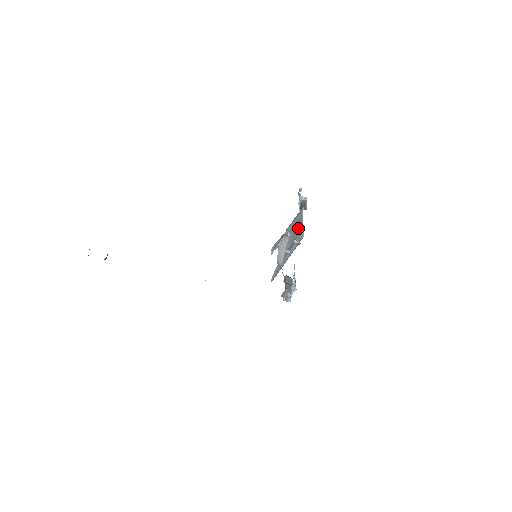
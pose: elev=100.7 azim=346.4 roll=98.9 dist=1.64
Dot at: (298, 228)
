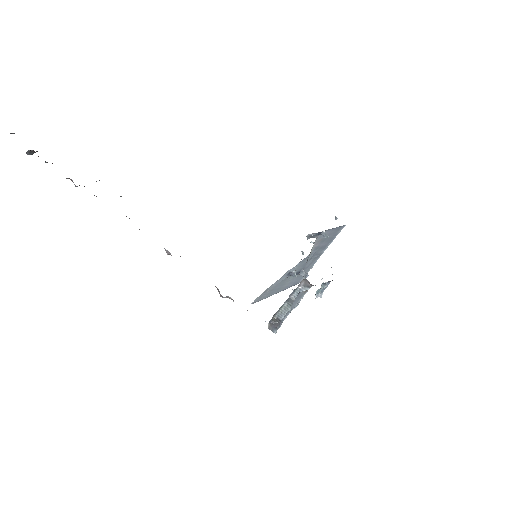
Dot at: (317, 255)
